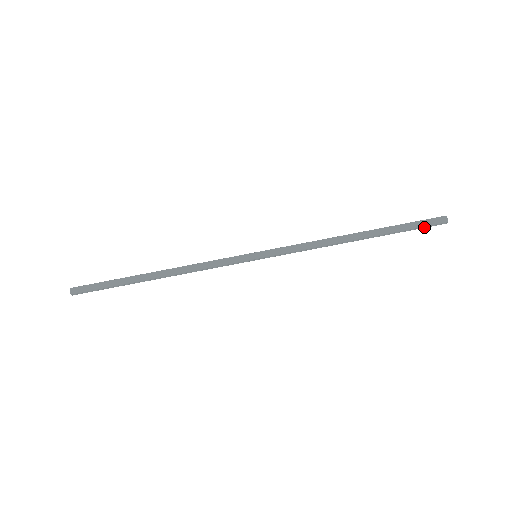
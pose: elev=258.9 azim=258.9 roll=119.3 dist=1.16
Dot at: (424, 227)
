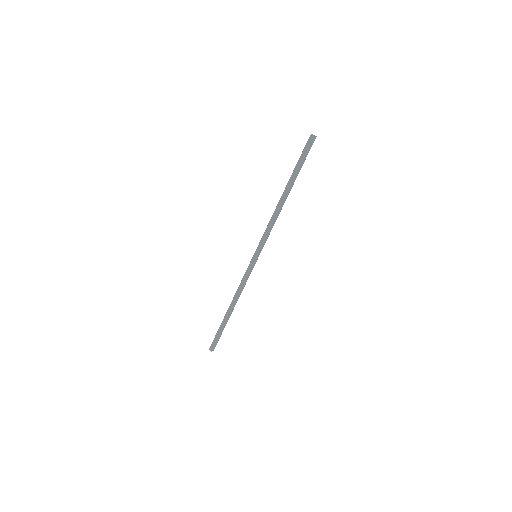
Dot at: occluded
